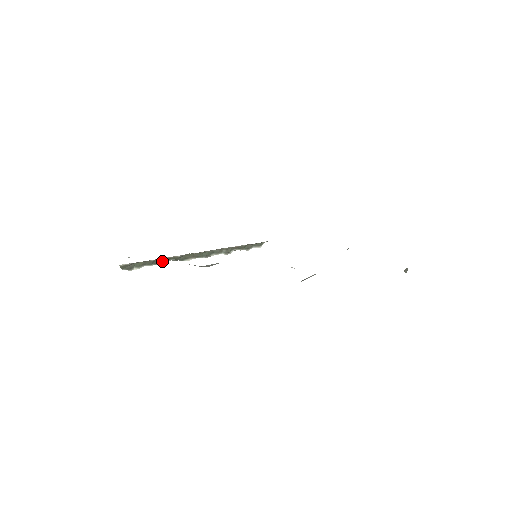
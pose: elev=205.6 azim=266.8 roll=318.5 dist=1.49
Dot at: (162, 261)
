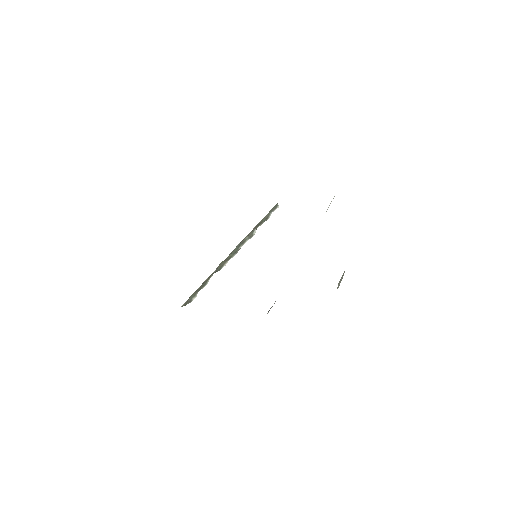
Dot at: (207, 281)
